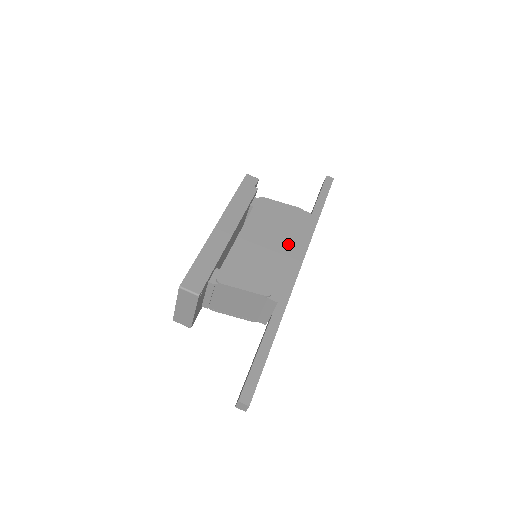
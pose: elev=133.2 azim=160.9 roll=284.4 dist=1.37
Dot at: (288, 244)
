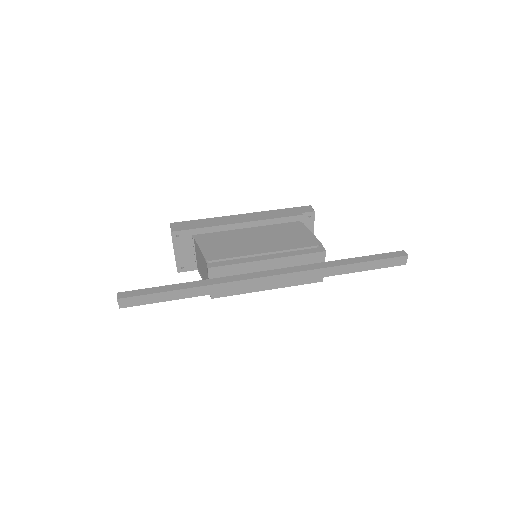
Dot at: (270, 250)
